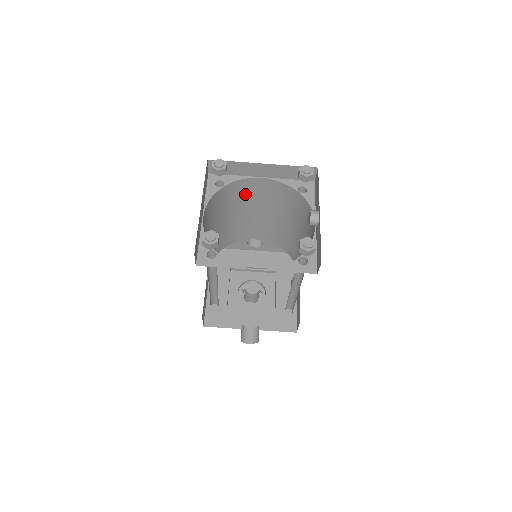
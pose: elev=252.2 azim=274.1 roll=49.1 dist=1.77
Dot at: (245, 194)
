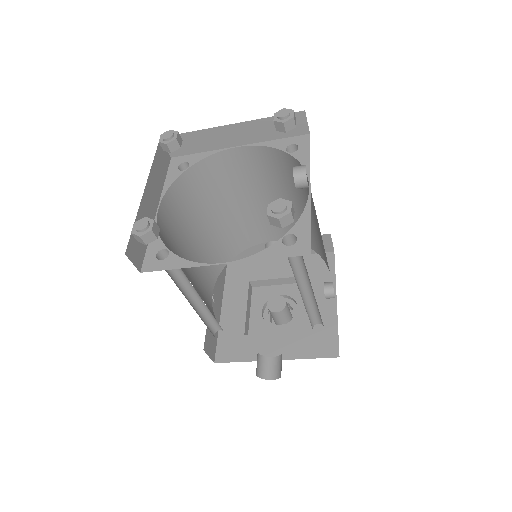
Dot at: (227, 177)
